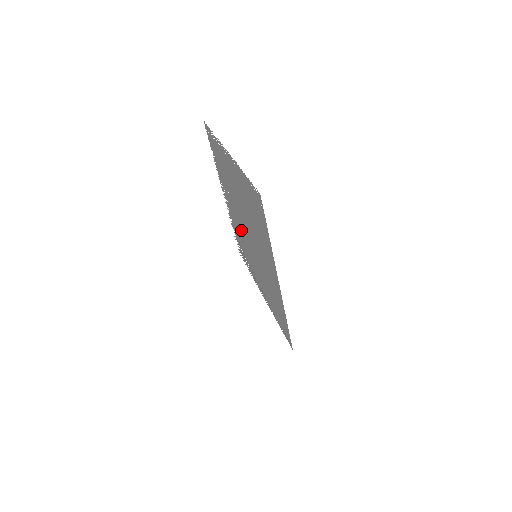
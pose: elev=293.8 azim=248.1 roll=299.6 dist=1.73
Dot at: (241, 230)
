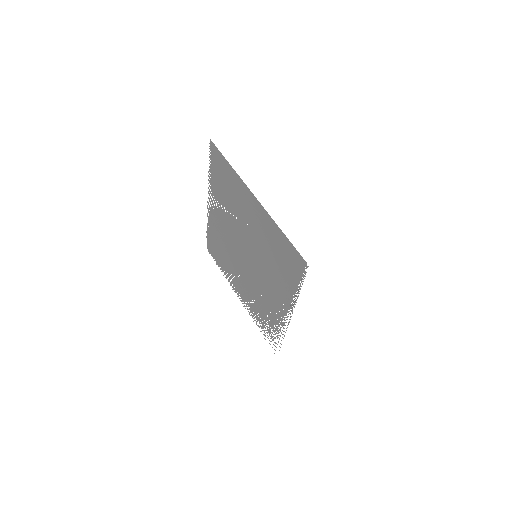
Dot at: (250, 280)
